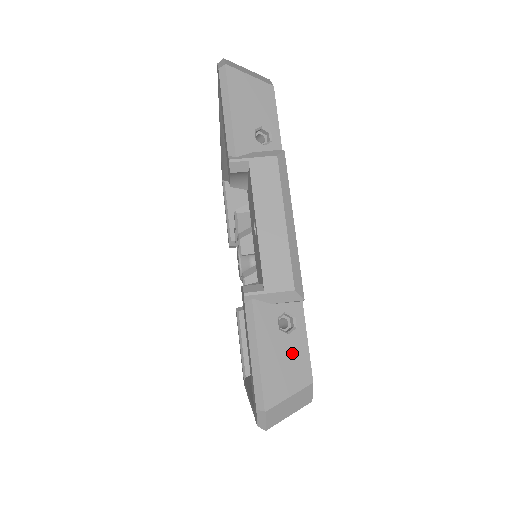
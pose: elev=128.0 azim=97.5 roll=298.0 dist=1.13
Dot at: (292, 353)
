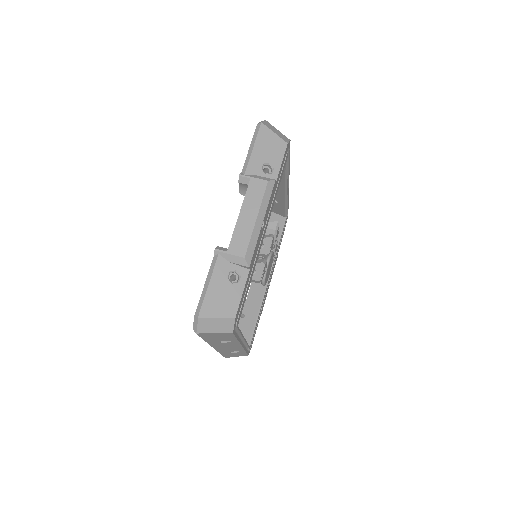
Dot at: (230, 295)
